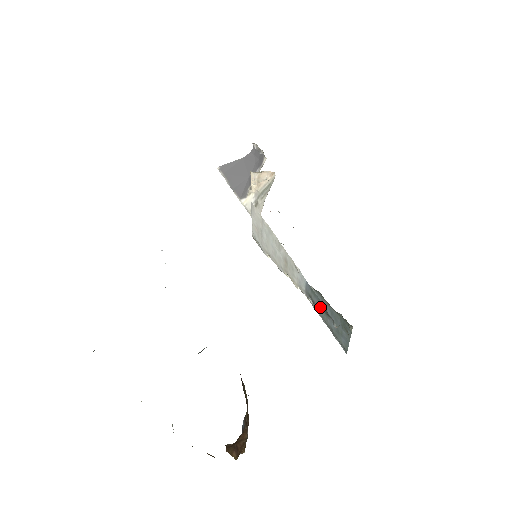
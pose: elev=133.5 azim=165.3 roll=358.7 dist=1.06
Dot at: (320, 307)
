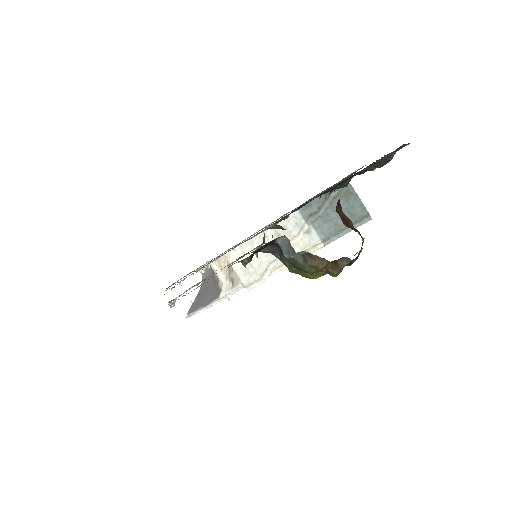
Dot at: (321, 204)
